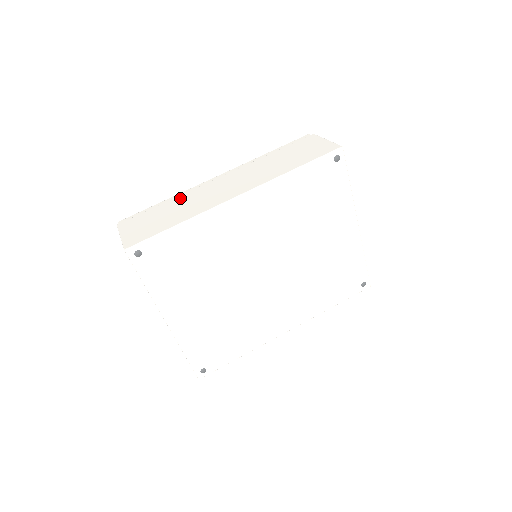
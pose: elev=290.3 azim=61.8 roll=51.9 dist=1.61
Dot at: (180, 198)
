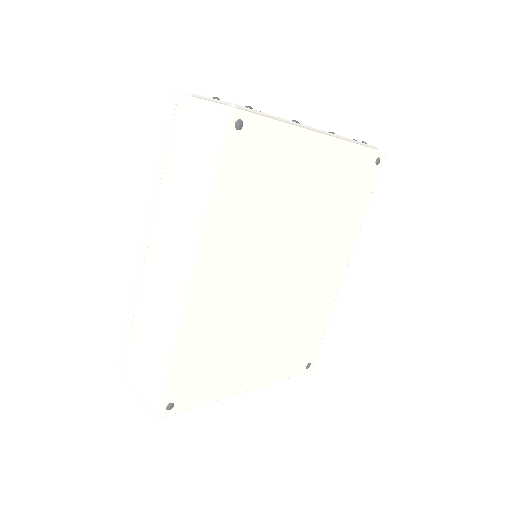
Dot at: (140, 307)
